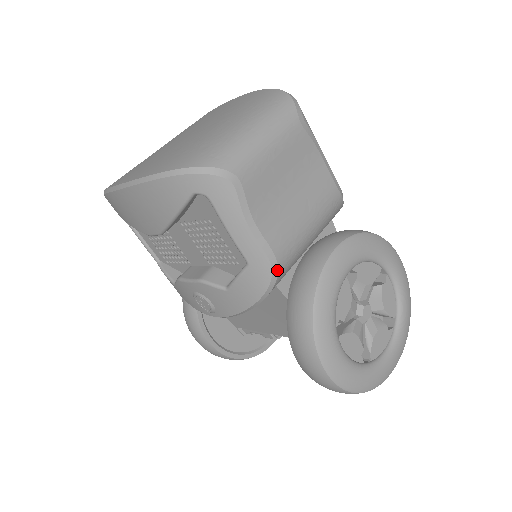
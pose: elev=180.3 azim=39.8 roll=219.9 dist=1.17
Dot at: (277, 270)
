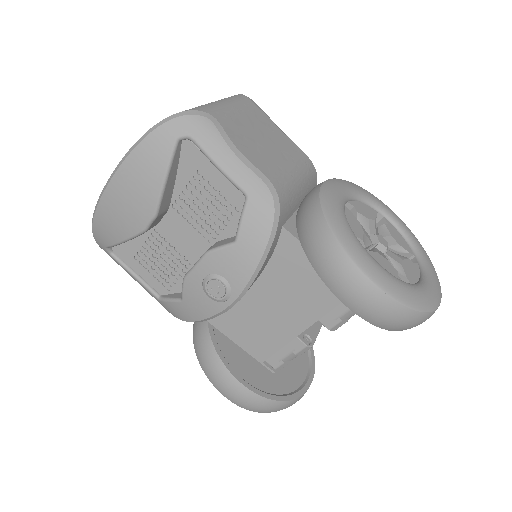
Dot at: (276, 195)
